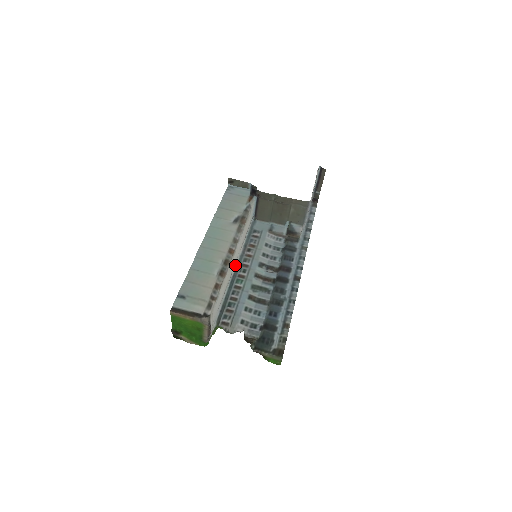
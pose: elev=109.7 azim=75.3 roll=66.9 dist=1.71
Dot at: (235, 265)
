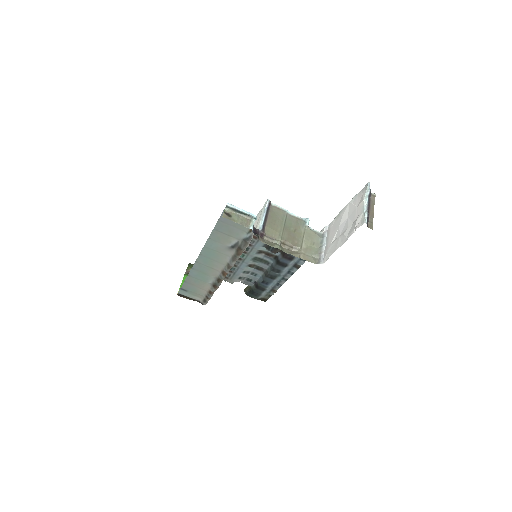
Dot at: occluded
